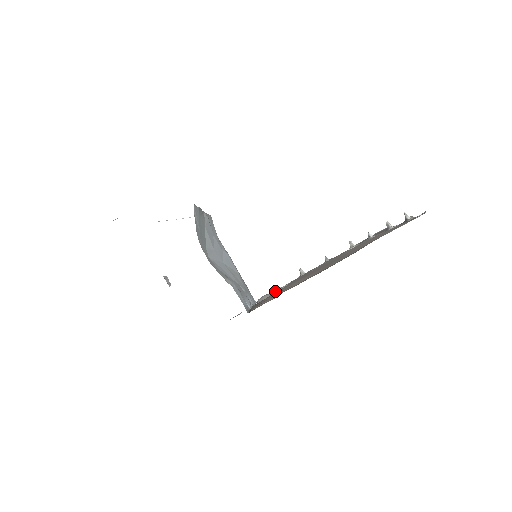
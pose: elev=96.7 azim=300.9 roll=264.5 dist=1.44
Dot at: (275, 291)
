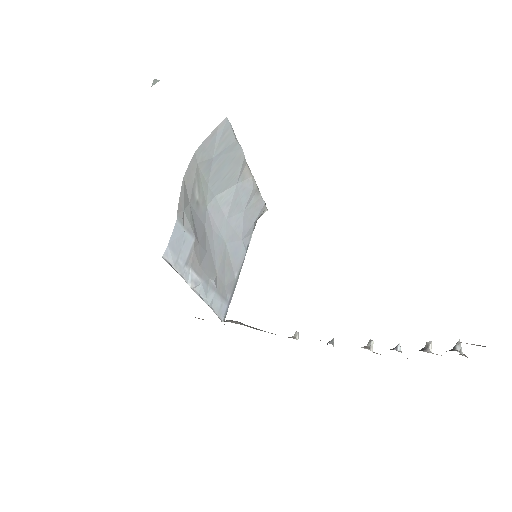
Dot at: (250, 326)
